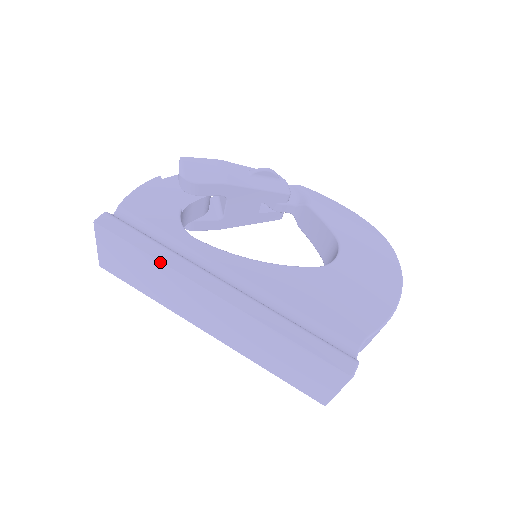
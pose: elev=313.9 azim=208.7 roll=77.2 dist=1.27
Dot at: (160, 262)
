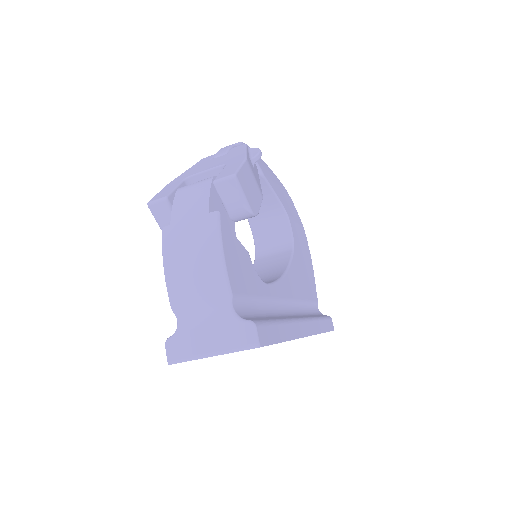
Dot at: occluded
